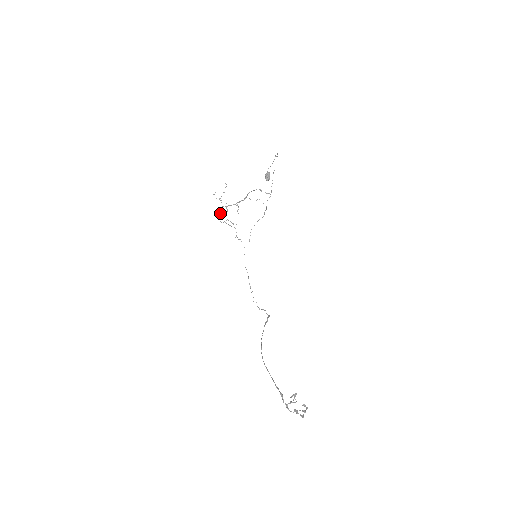
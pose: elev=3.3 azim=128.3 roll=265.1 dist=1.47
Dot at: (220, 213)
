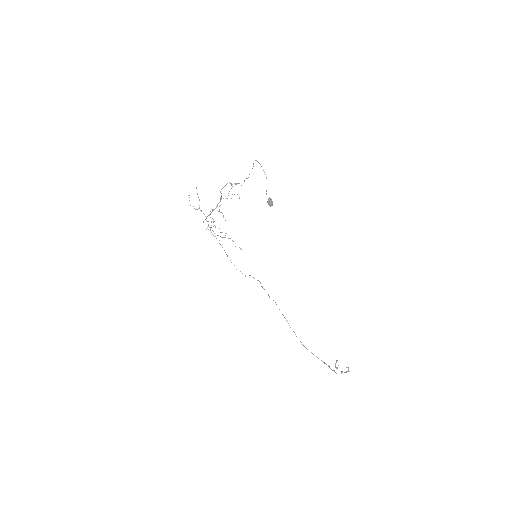
Dot at: occluded
